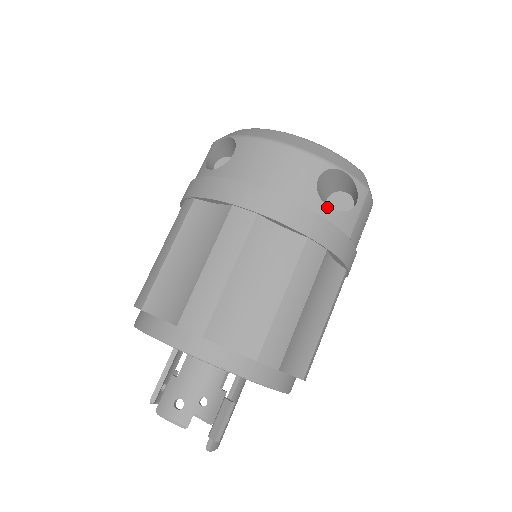
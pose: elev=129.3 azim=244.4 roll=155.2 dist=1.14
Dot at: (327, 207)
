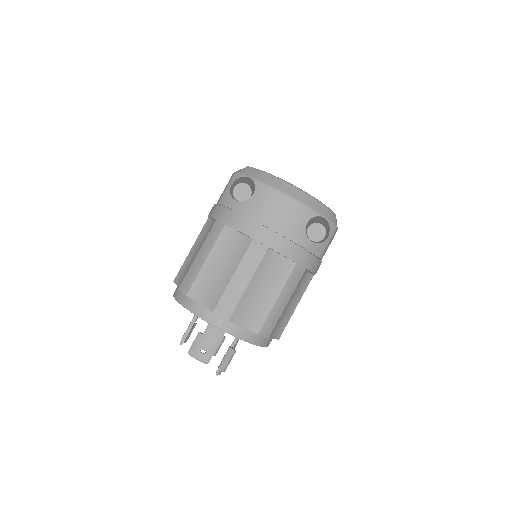
Dot at: (310, 241)
